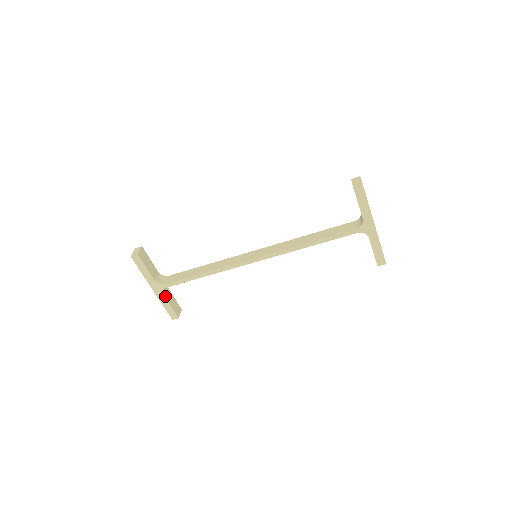
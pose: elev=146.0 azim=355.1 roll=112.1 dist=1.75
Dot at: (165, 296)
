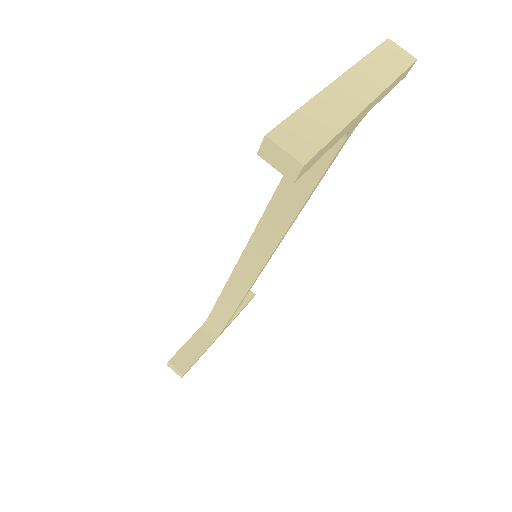
Dot at: (231, 320)
